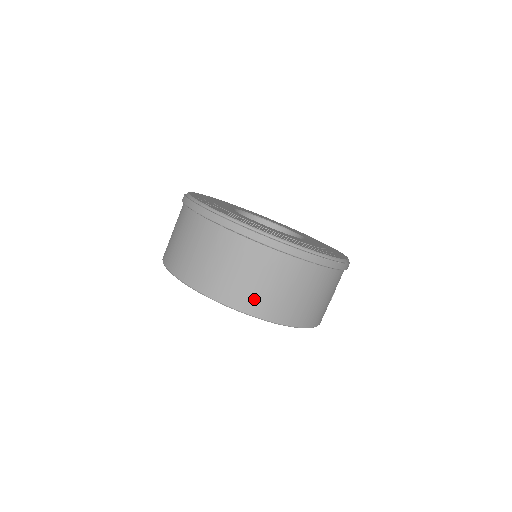
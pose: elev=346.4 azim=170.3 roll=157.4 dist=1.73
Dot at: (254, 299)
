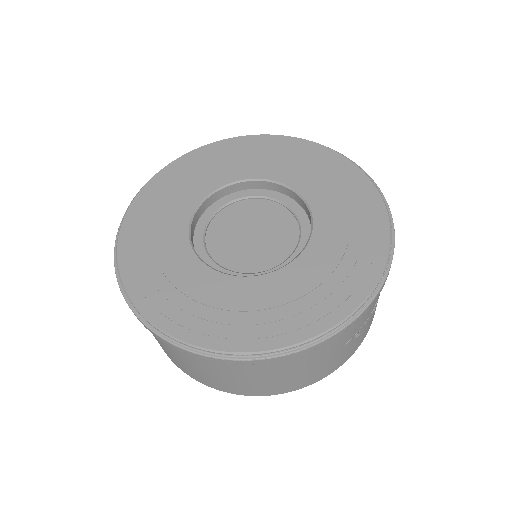
Dot at: (190, 372)
